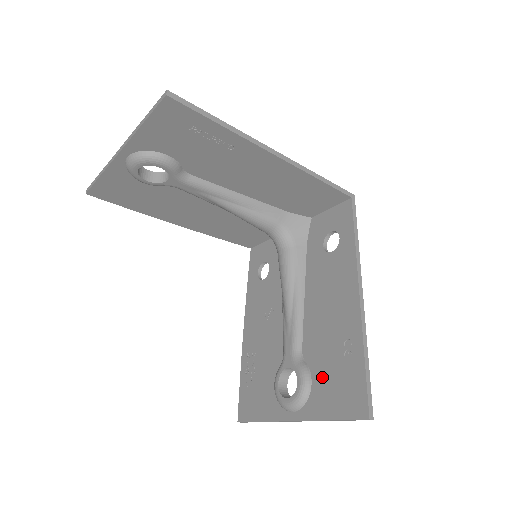
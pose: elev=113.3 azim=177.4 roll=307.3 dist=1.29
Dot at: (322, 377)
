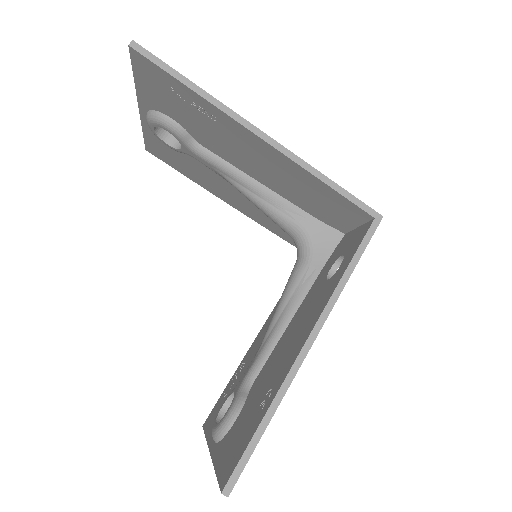
Dot at: (241, 419)
